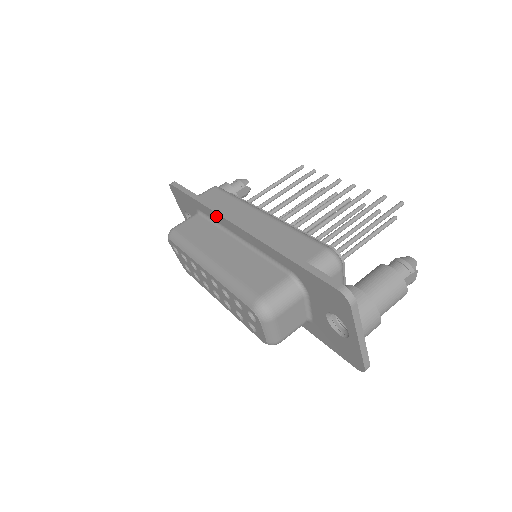
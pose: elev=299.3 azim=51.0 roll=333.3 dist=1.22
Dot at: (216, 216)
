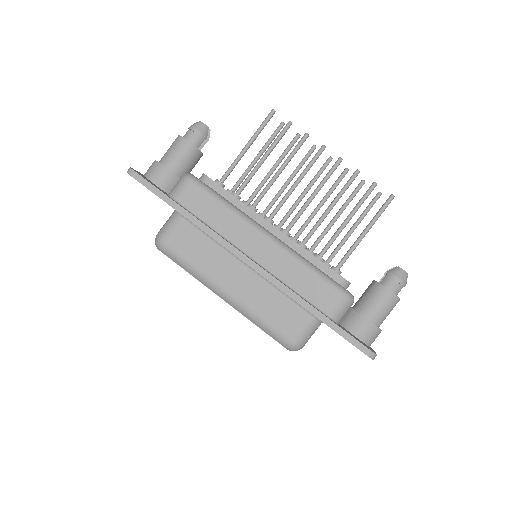
Dot at: (215, 240)
